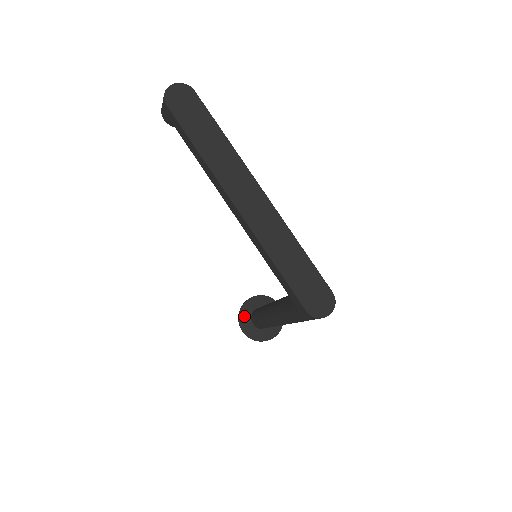
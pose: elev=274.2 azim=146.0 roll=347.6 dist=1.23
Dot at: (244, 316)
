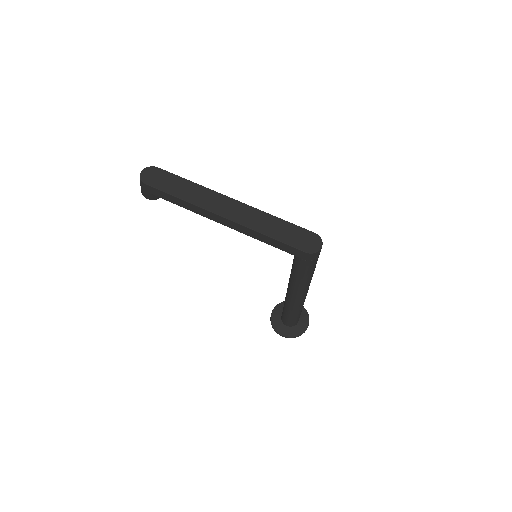
Dot at: (276, 324)
